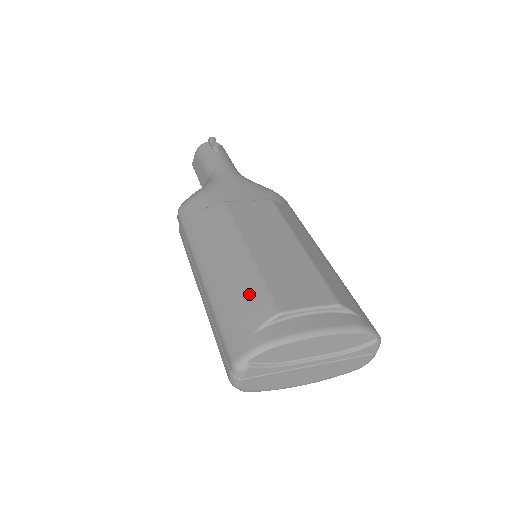
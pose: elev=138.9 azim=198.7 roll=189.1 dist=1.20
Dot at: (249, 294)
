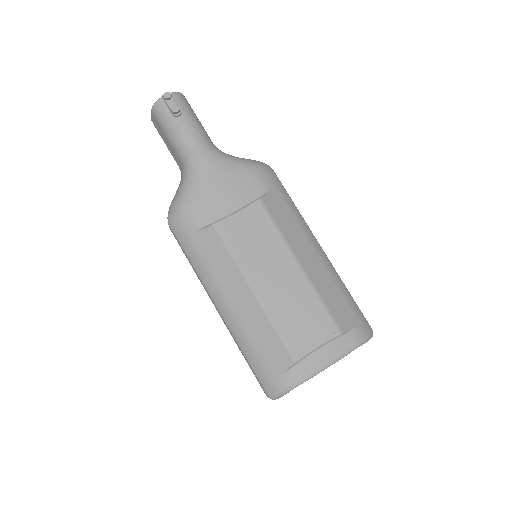
Dot at: (268, 341)
